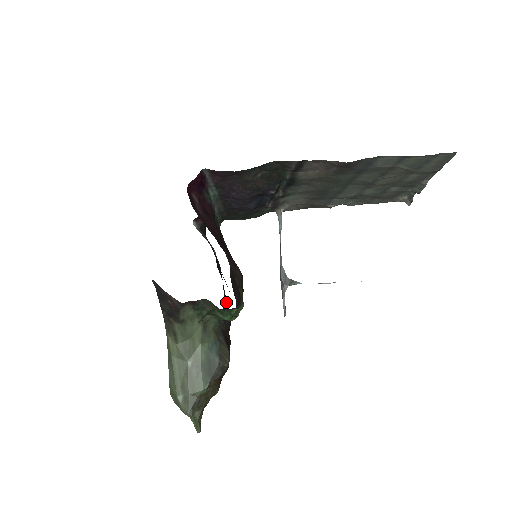
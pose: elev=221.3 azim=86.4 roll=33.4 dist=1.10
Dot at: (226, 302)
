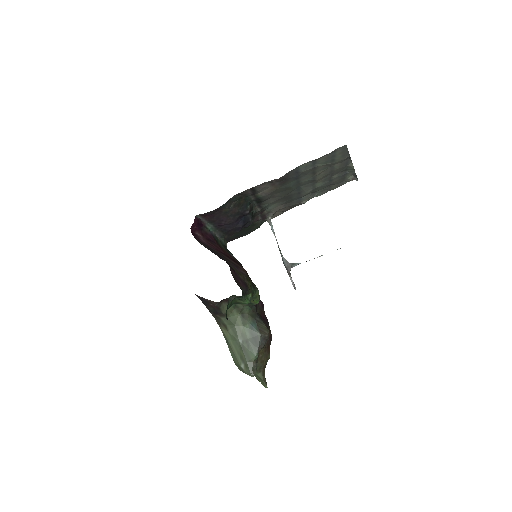
Dot at: occluded
